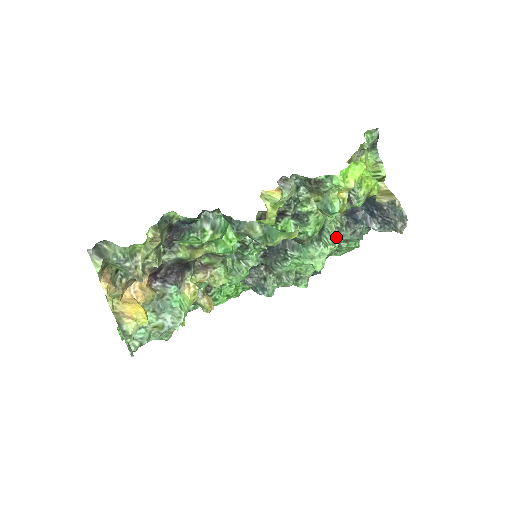
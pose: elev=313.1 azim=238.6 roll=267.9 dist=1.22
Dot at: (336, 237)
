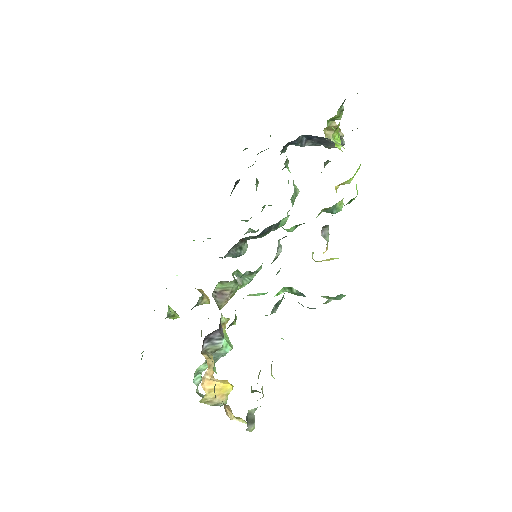
Dot at: (297, 189)
